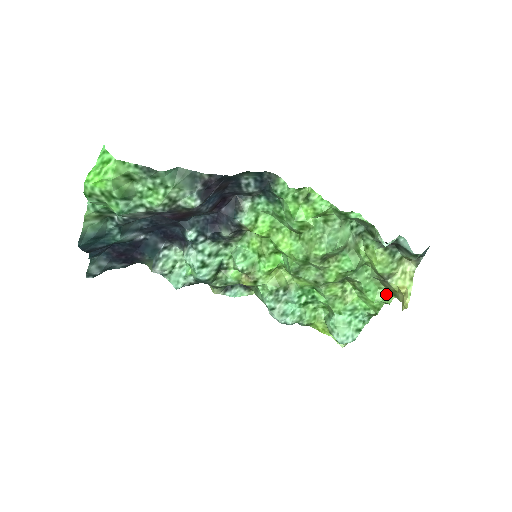
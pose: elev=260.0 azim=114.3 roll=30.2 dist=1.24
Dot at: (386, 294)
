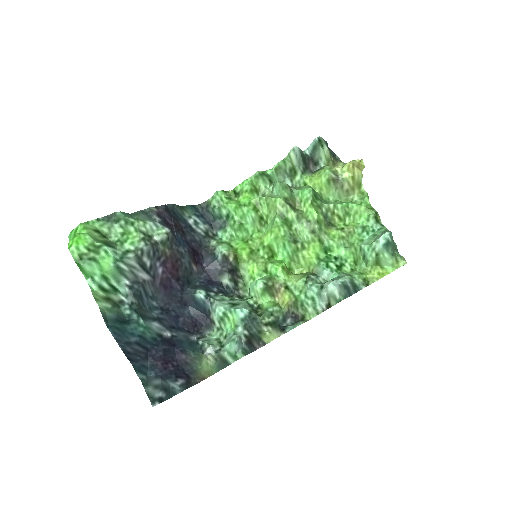
Dot at: (359, 196)
